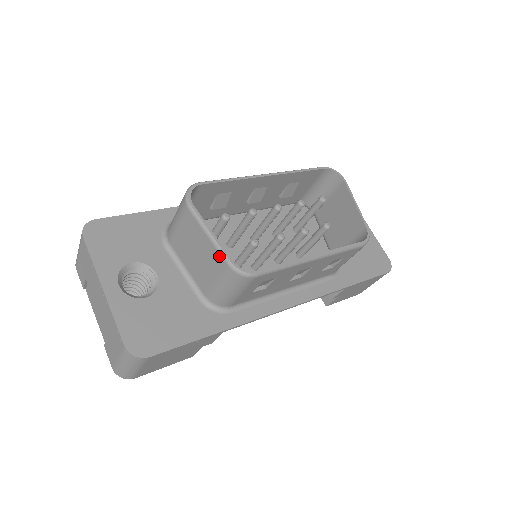
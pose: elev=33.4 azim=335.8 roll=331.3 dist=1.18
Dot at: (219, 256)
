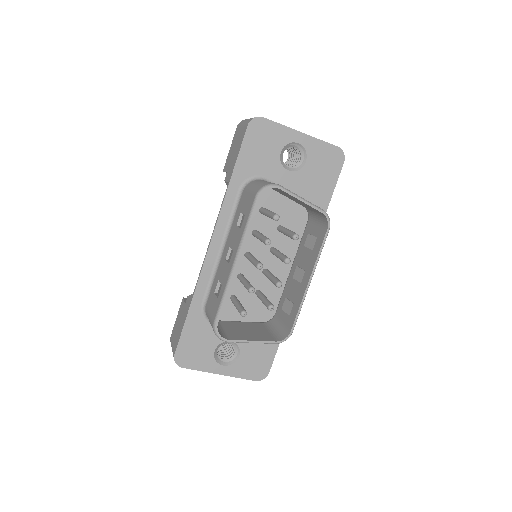
Dot at: (266, 343)
